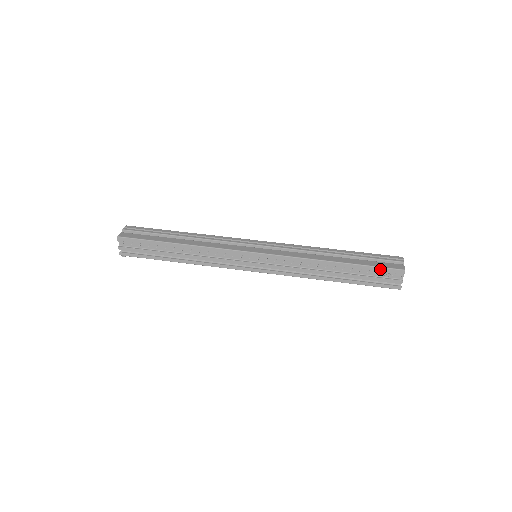
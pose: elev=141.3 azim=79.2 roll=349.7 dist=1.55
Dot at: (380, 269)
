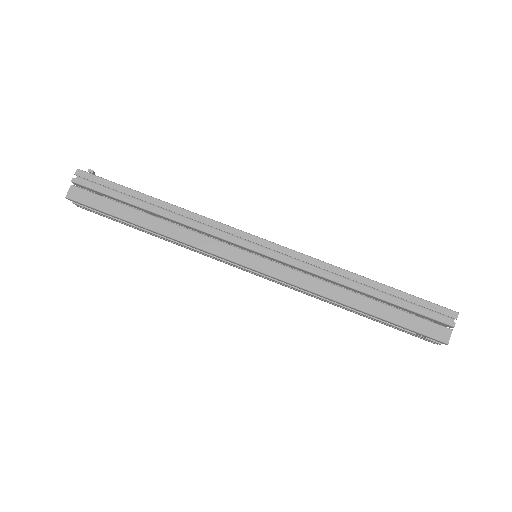
Dot at: (415, 332)
